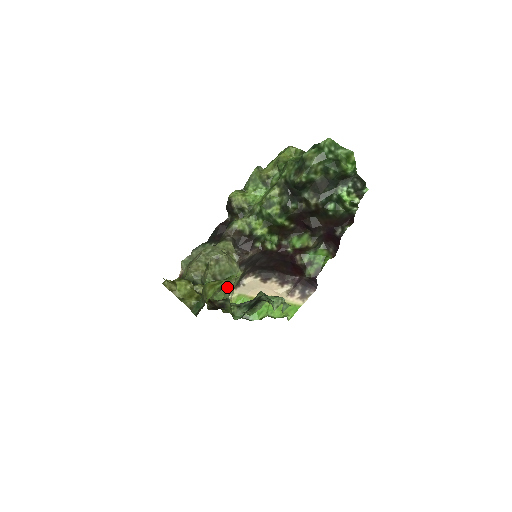
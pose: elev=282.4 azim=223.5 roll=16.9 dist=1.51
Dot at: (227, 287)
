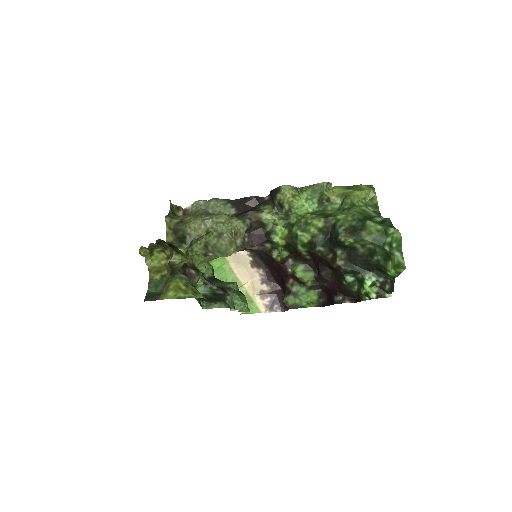
Dot at: (213, 256)
